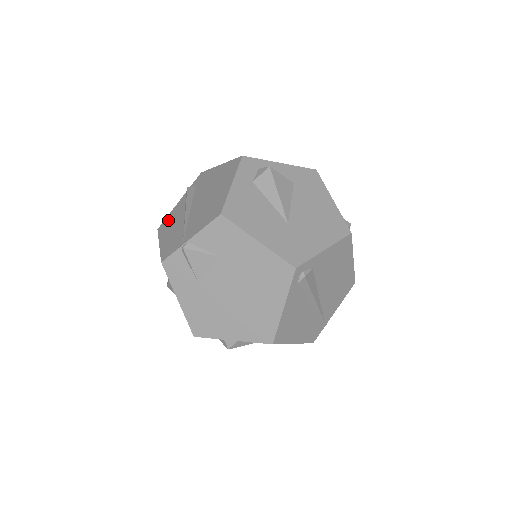
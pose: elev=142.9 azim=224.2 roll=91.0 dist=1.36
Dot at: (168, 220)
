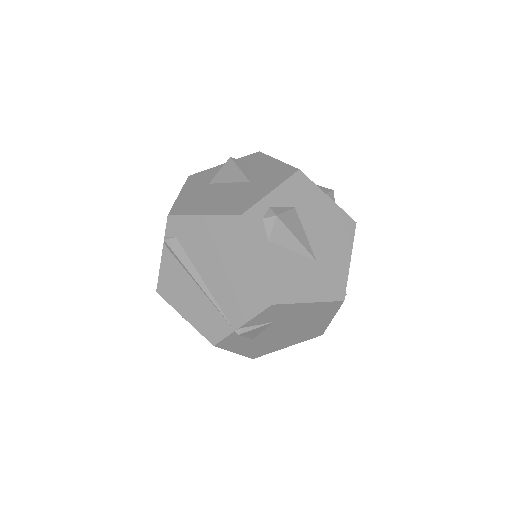
Dot at: (167, 283)
